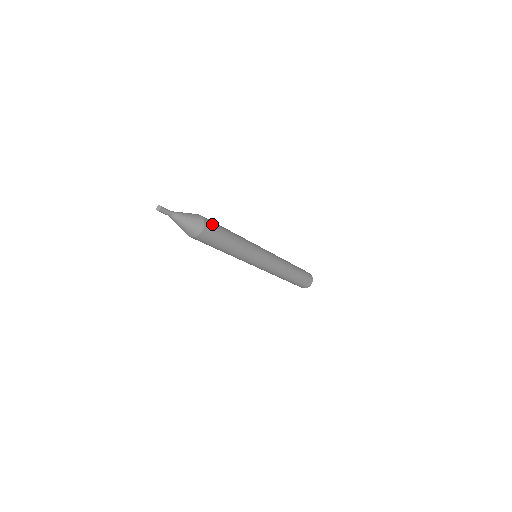
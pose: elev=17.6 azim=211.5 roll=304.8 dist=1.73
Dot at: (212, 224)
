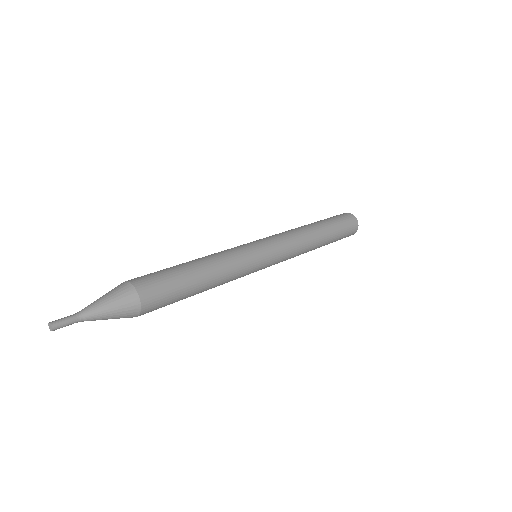
Dot at: (157, 308)
